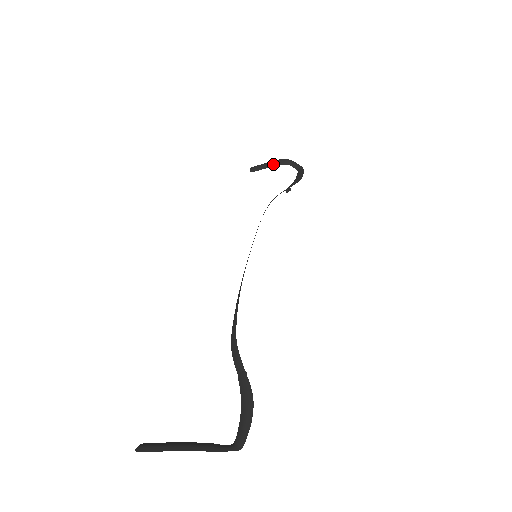
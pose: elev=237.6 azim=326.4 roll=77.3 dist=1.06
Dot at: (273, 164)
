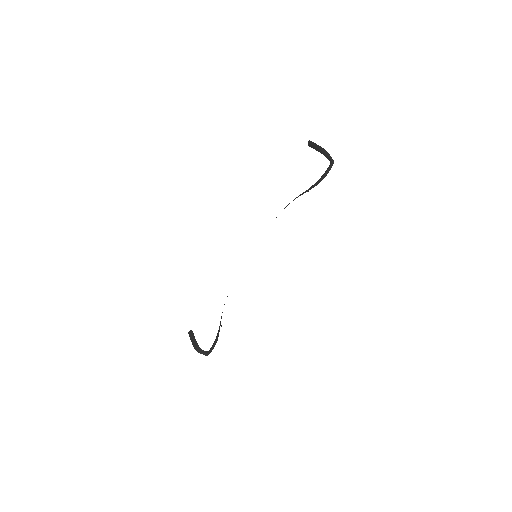
Dot at: (317, 149)
